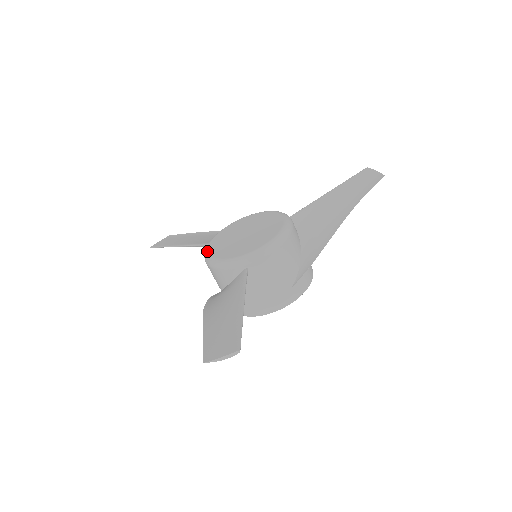
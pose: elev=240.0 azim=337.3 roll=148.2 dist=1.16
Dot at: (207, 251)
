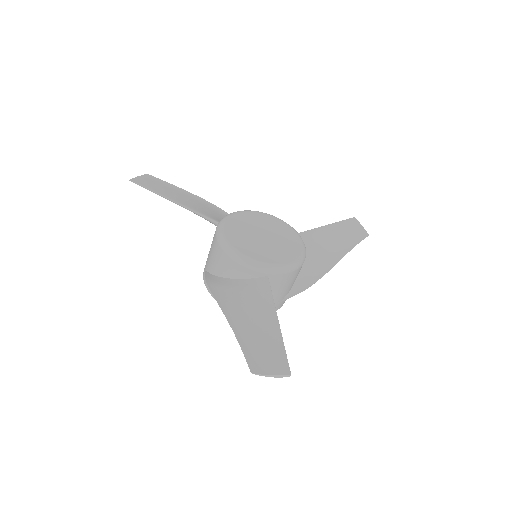
Dot at: (225, 235)
